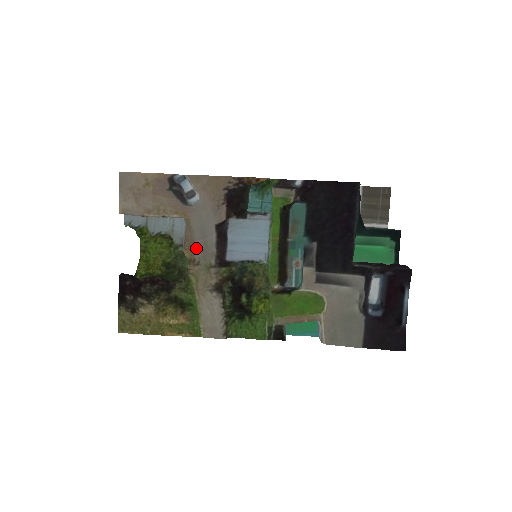
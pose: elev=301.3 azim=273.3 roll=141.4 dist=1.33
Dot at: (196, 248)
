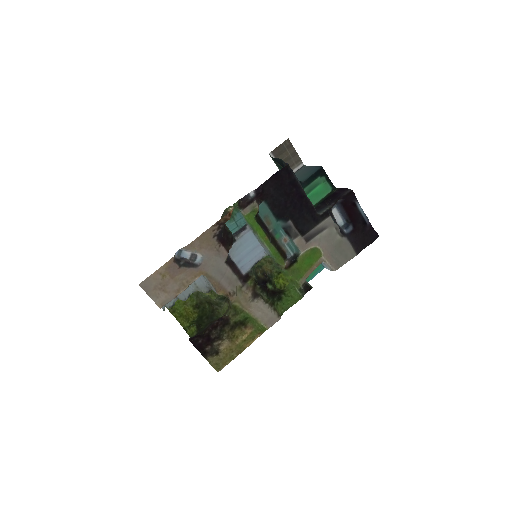
Dot at: (224, 286)
